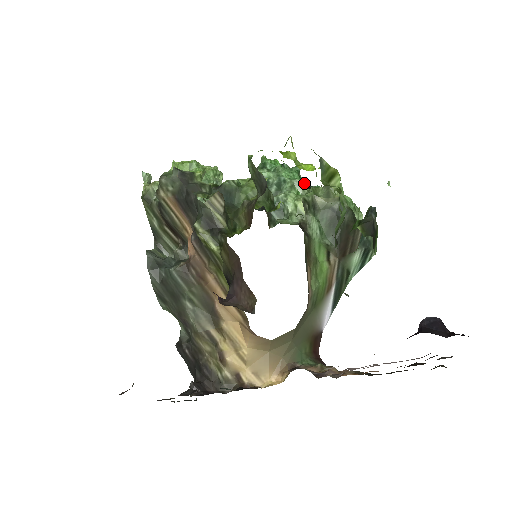
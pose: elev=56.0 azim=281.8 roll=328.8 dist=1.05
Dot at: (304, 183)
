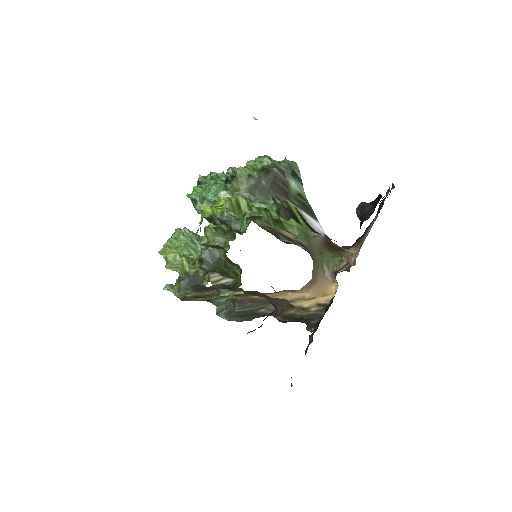
Dot at: (221, 178)
